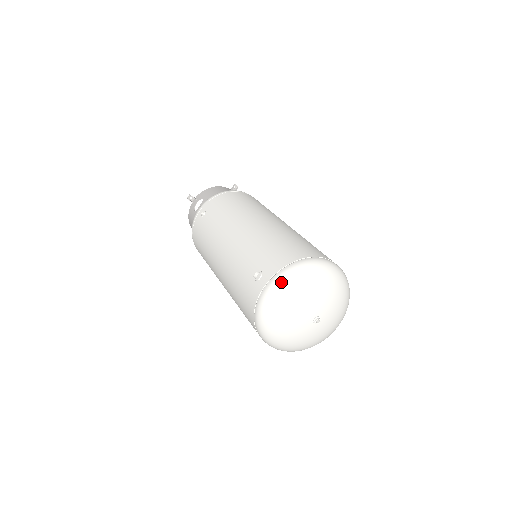
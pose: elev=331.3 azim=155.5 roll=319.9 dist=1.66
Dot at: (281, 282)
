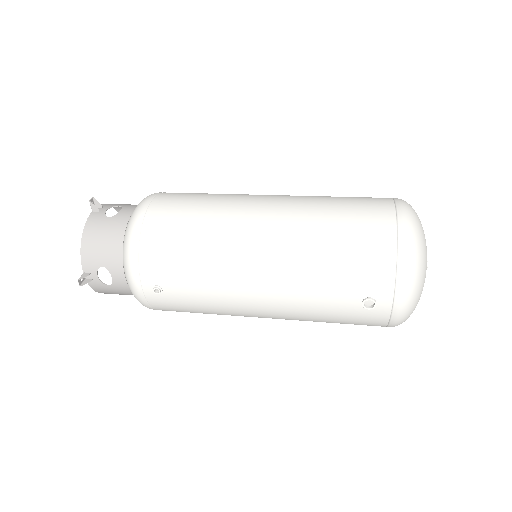
Dot at: (410, 290)
